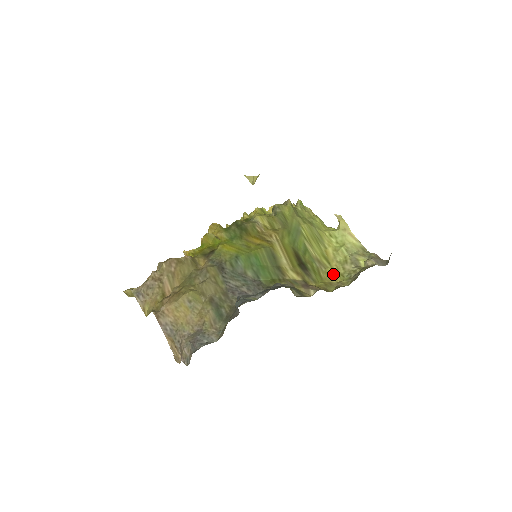
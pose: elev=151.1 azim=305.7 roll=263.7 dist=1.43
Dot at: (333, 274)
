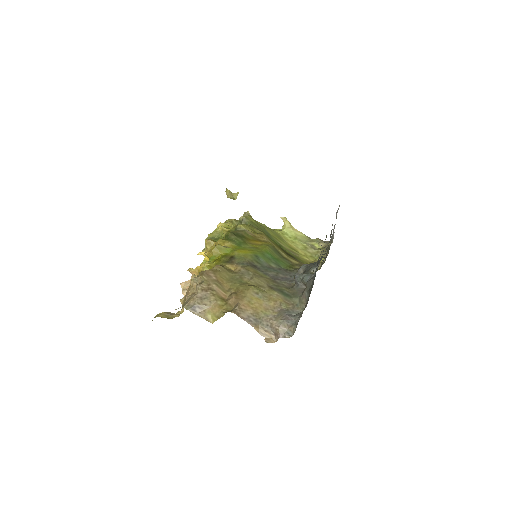
Dot at: (306, 257)
